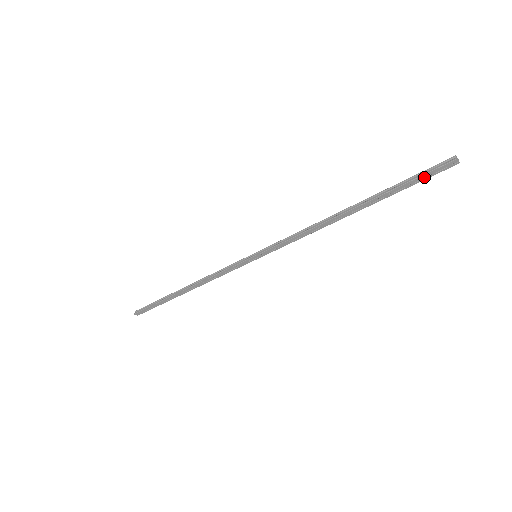
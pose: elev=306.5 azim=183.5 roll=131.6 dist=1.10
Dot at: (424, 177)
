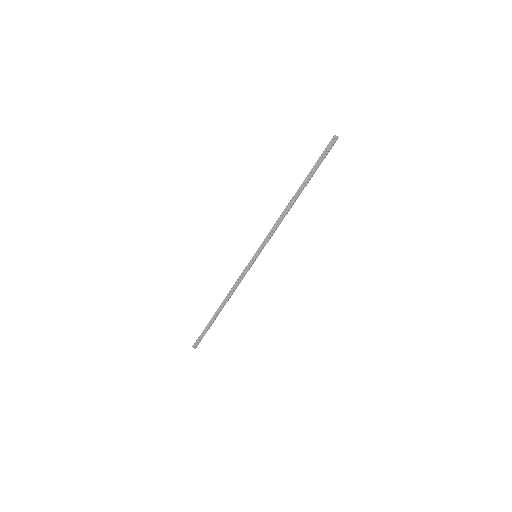
Dot at: (324, 154)
